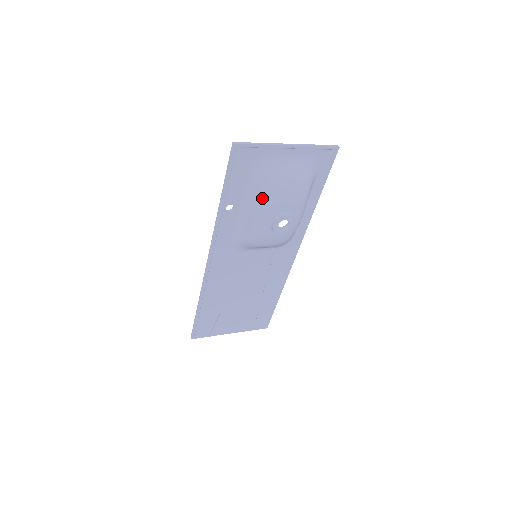
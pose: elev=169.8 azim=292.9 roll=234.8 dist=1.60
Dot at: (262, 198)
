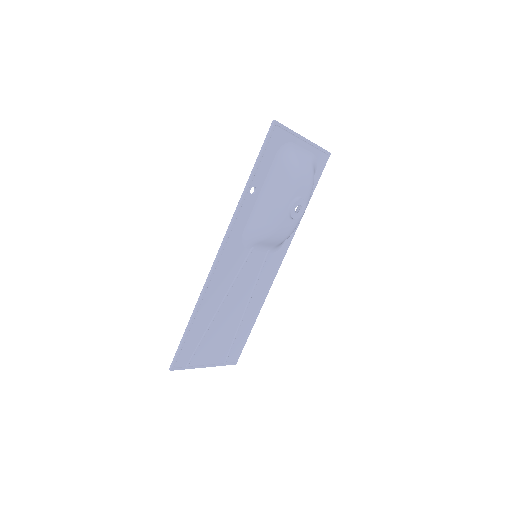
Dot at: (286, 179)
